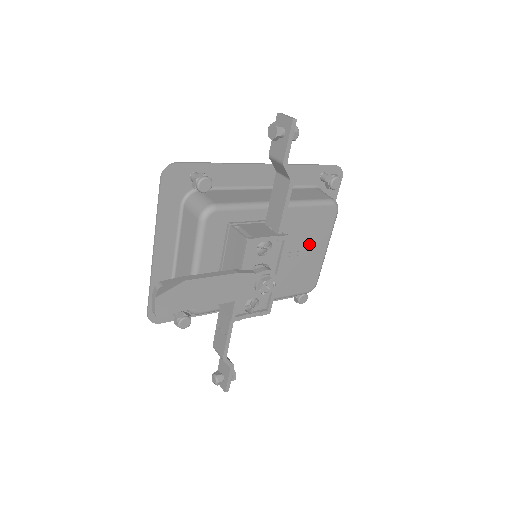
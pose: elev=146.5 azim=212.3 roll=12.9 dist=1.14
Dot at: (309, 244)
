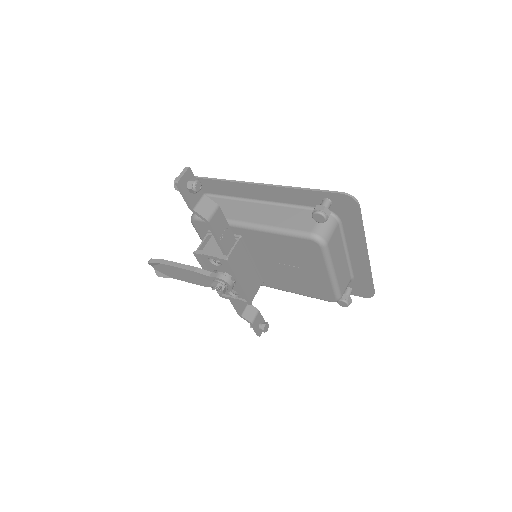
Dot at: (303, 264)
